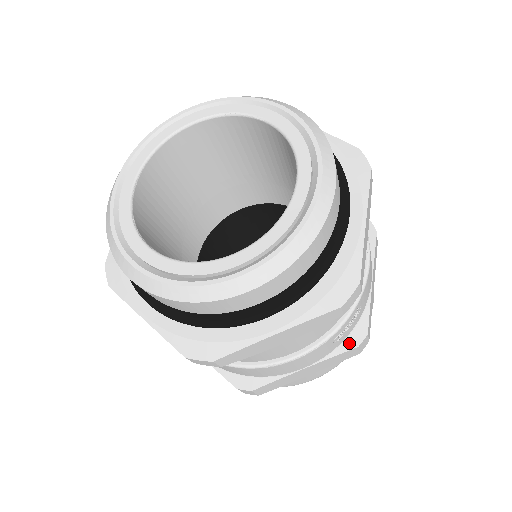
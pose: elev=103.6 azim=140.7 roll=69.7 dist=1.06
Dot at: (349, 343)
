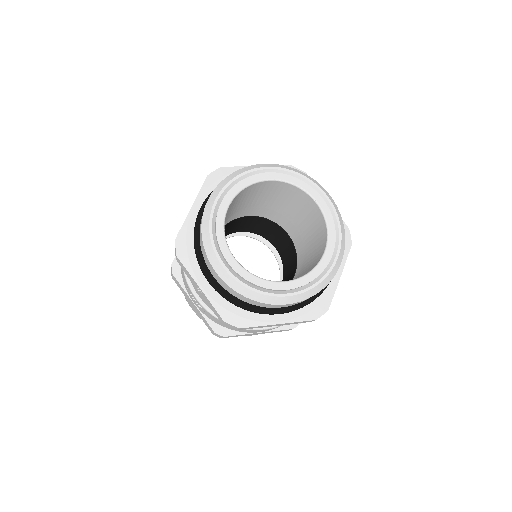
Dot at: (289, 325)
